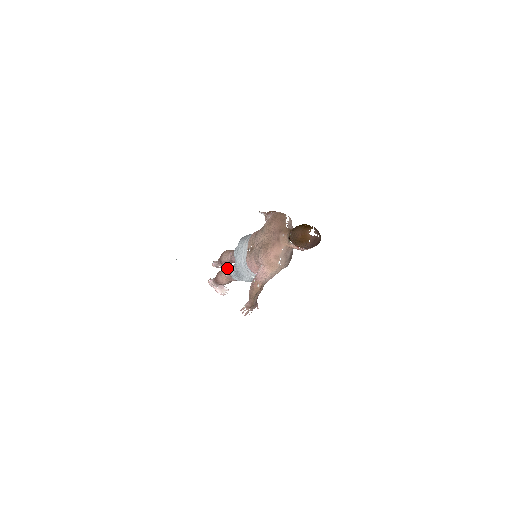
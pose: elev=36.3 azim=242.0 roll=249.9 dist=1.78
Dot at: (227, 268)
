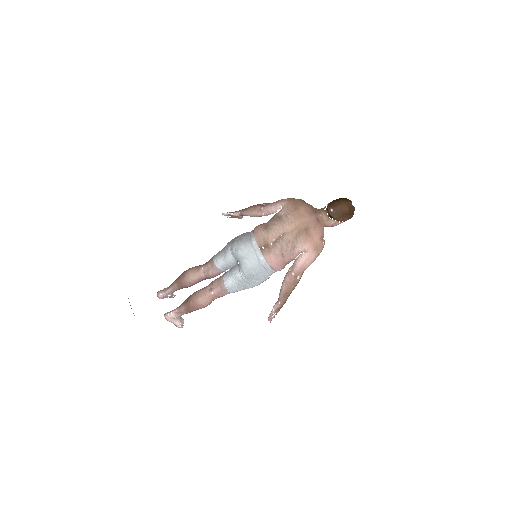
Dot at: (172, 296)
